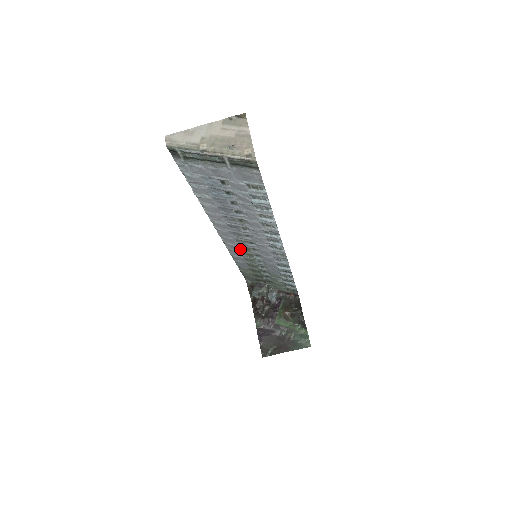
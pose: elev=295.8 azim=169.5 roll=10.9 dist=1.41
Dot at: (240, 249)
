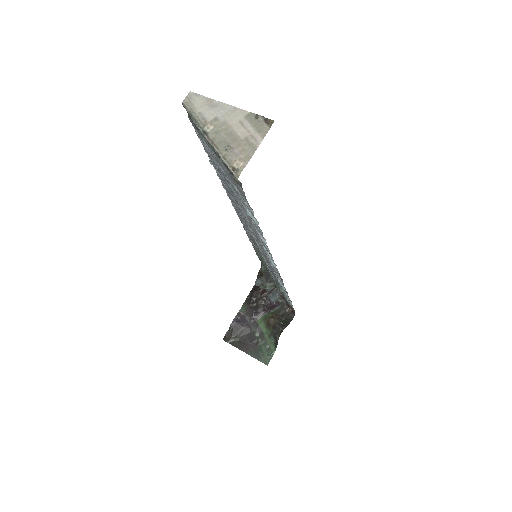
Dot at: occluded
